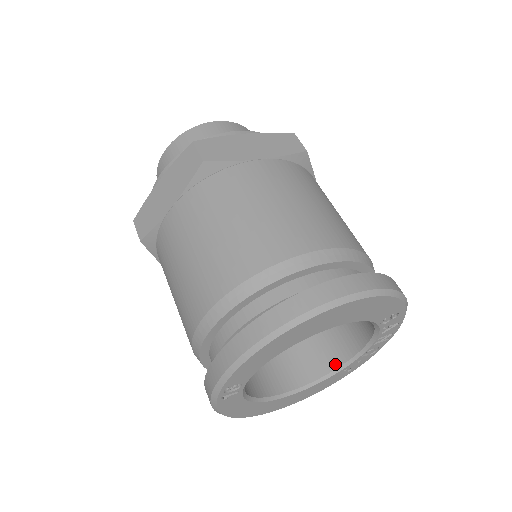
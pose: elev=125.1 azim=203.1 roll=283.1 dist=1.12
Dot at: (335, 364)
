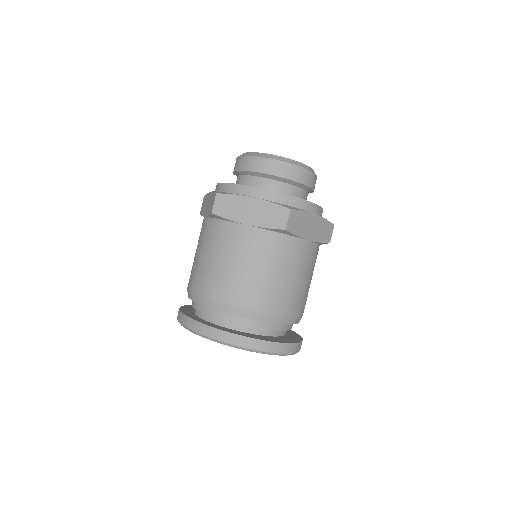
Dot at: occluded
